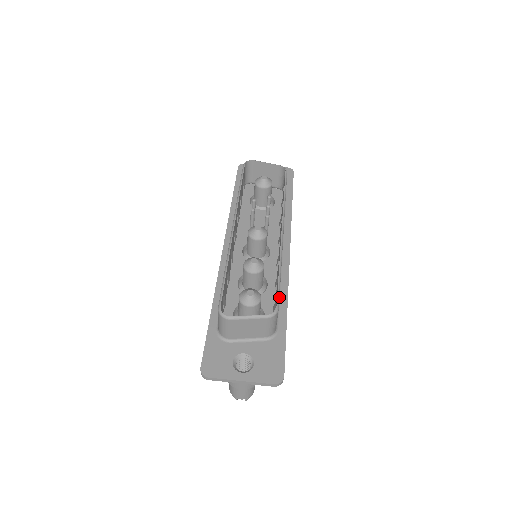
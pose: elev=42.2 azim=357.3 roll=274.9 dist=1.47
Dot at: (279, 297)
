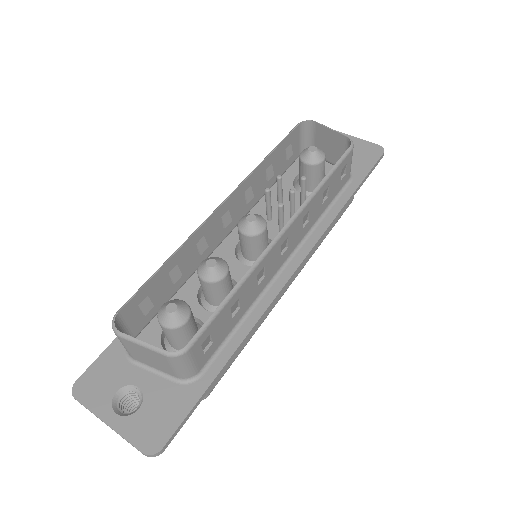
Dot at: (204, 331)
